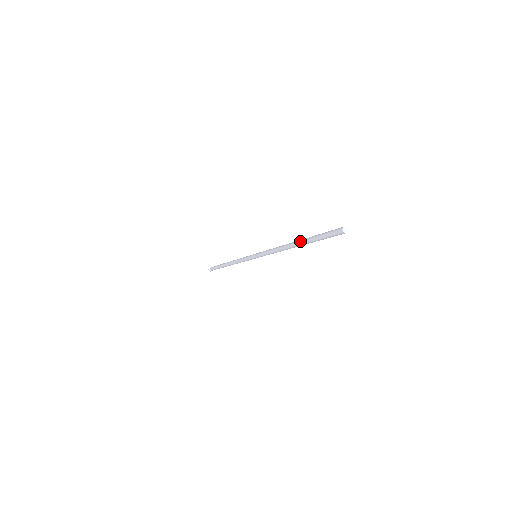
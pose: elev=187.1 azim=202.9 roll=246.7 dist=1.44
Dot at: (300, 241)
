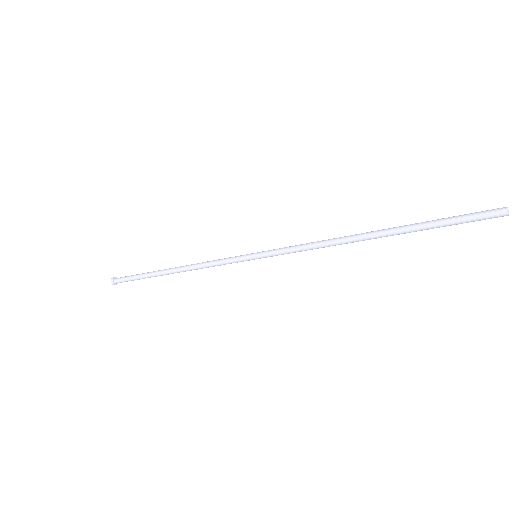
Dot at: (392, 228)
